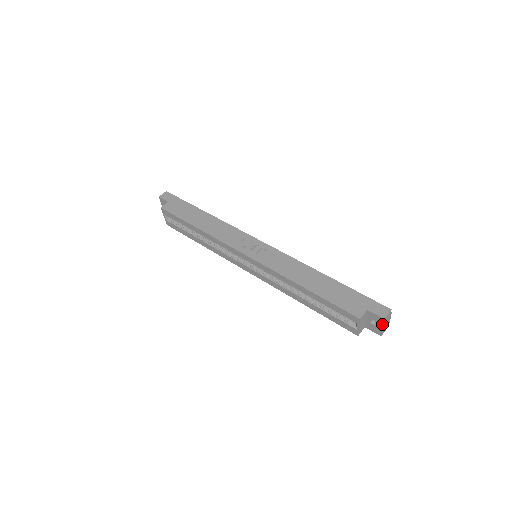
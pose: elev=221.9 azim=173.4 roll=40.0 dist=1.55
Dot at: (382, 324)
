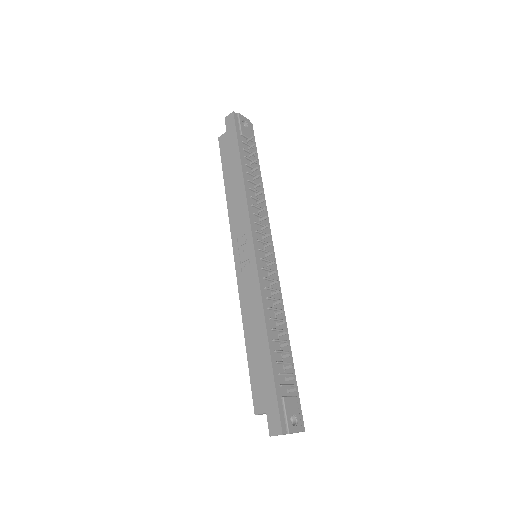
Dot at: occluded
